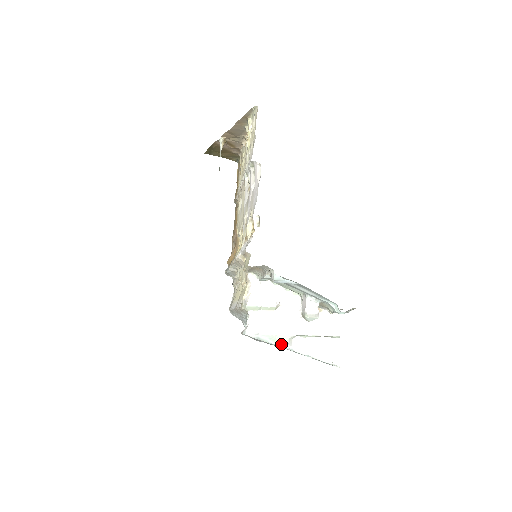
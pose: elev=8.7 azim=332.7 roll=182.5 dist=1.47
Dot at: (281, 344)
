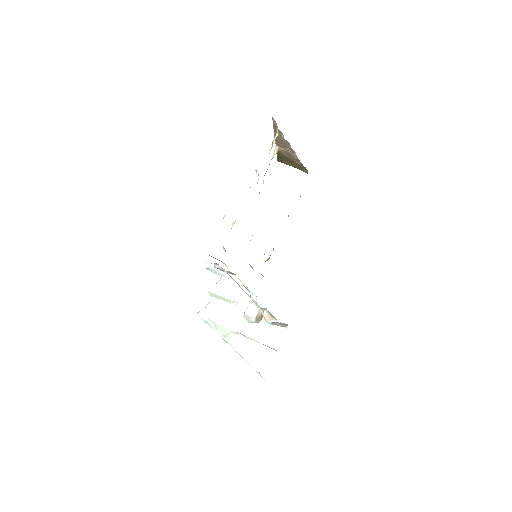
Dot at: (222, 334)
